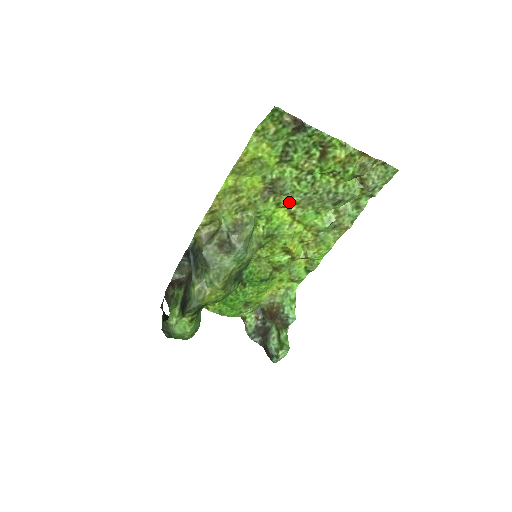
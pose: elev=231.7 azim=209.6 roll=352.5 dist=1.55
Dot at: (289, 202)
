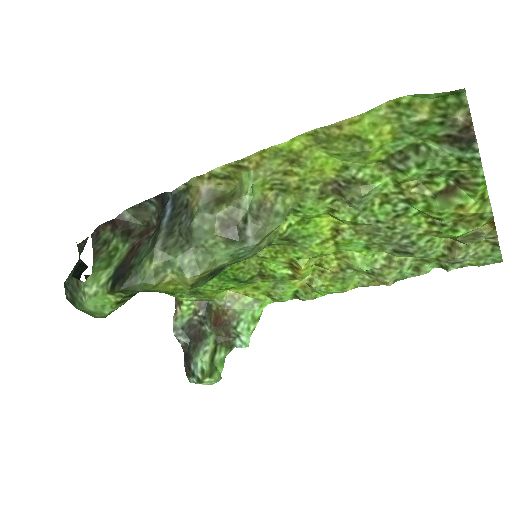
Dot at: (349, 217)
